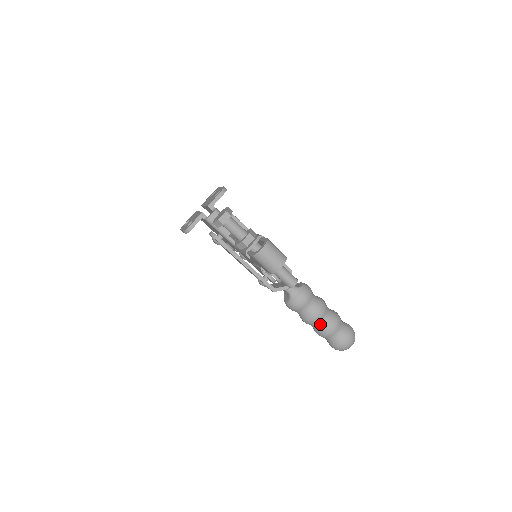
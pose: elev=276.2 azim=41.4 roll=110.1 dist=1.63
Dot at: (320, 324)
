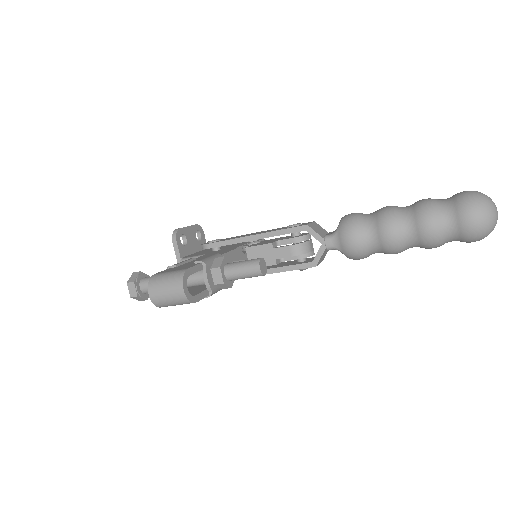
Dot at: (410, 240)
